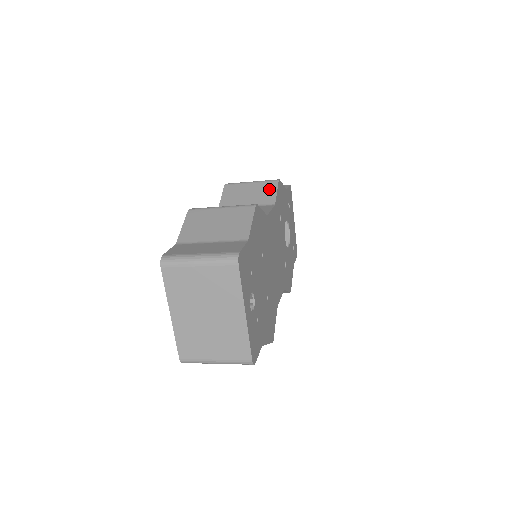
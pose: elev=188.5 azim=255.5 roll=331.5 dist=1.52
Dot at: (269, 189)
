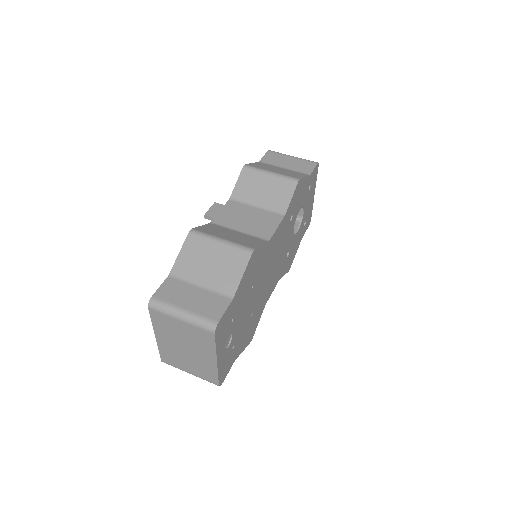
Dot at: (285, 191)
